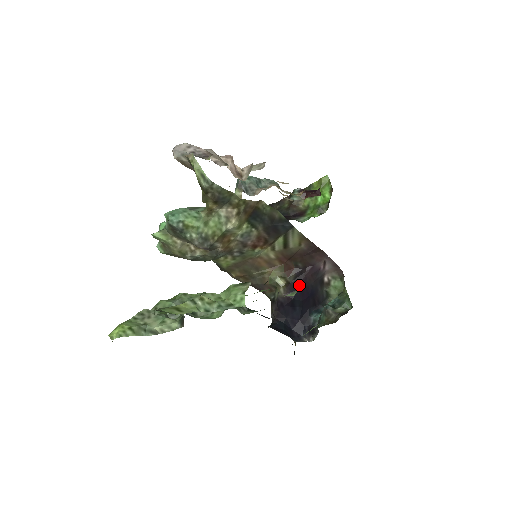
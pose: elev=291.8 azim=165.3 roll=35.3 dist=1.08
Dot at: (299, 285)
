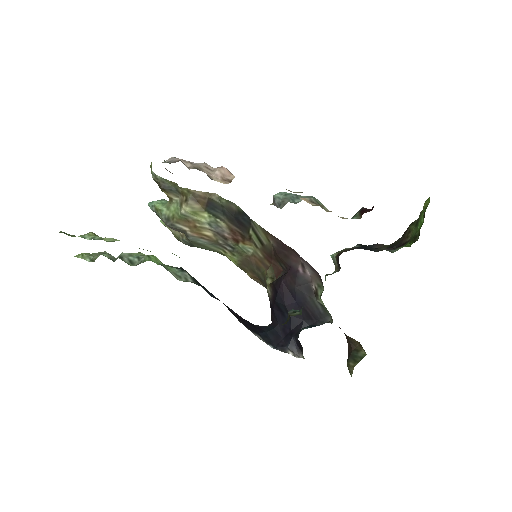
Dot at: (280, 286)
